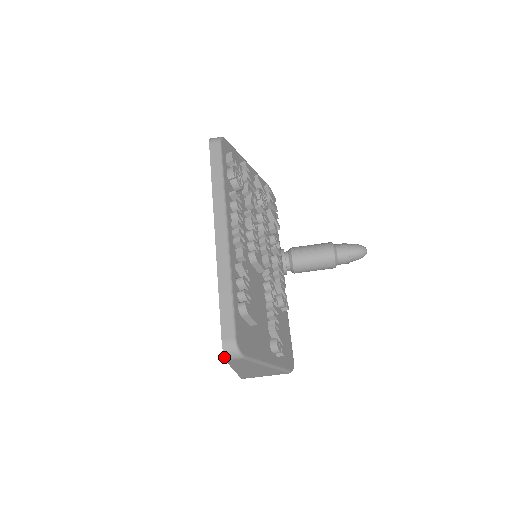
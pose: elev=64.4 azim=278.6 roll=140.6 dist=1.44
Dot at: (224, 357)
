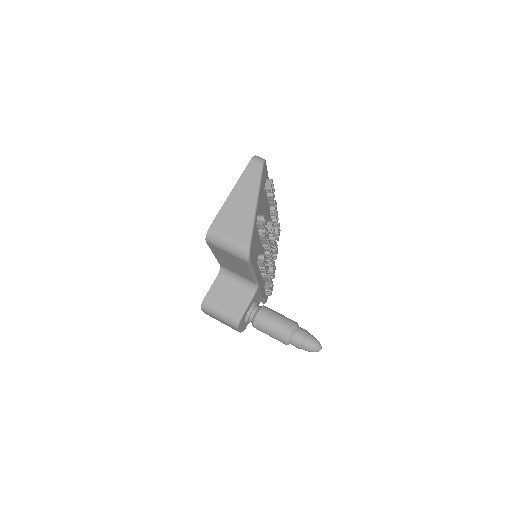
Dot at: (253, 157)
